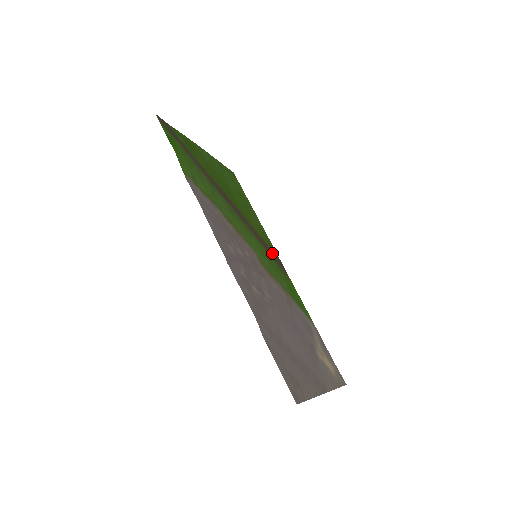
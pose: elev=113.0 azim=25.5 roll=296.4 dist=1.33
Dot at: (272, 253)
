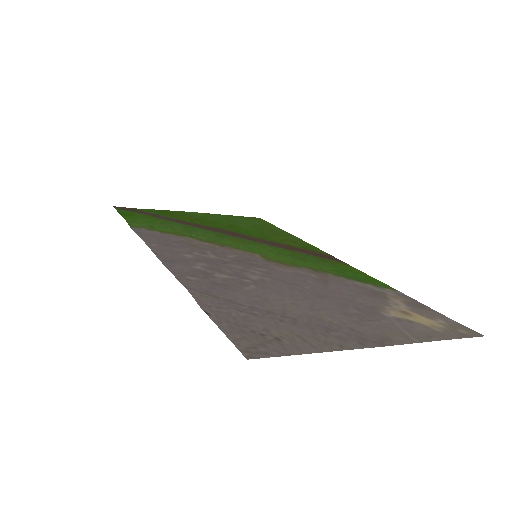
Dot at: (309, 252)
